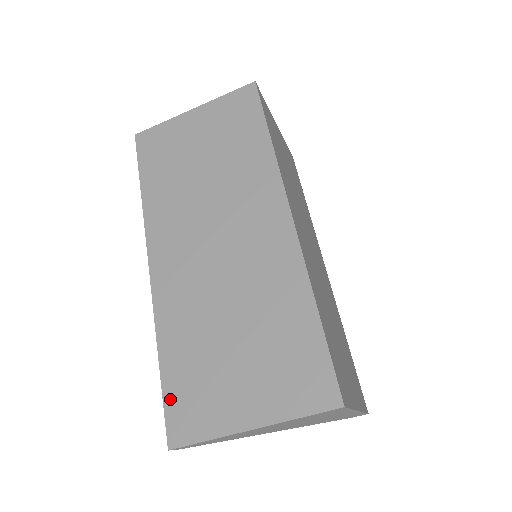
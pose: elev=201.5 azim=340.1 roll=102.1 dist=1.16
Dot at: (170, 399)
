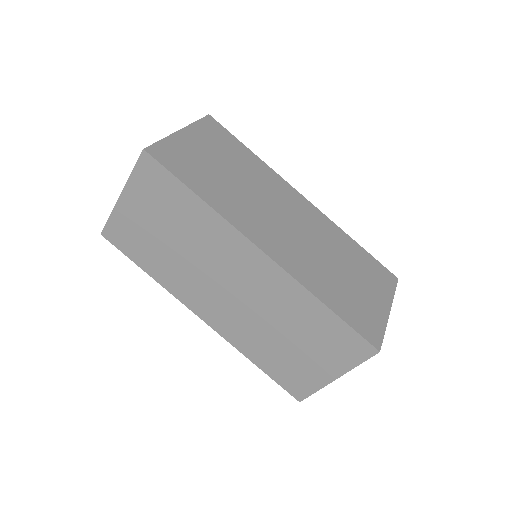
Dot at: (280, 381)
